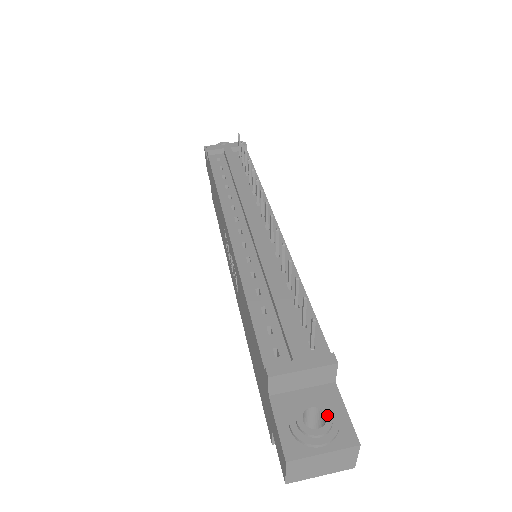
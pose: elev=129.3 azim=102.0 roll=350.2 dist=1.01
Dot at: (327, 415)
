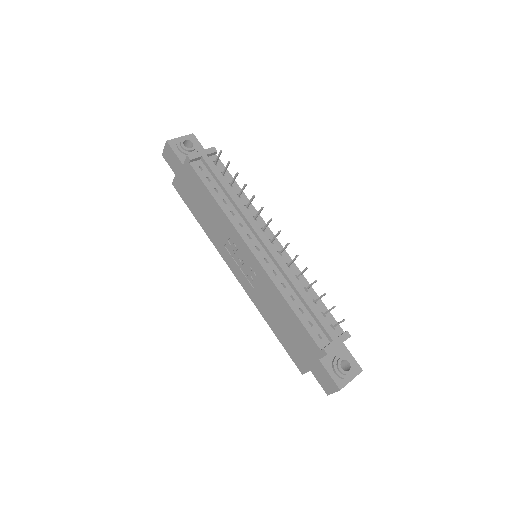
Dot at: (350, 362)
